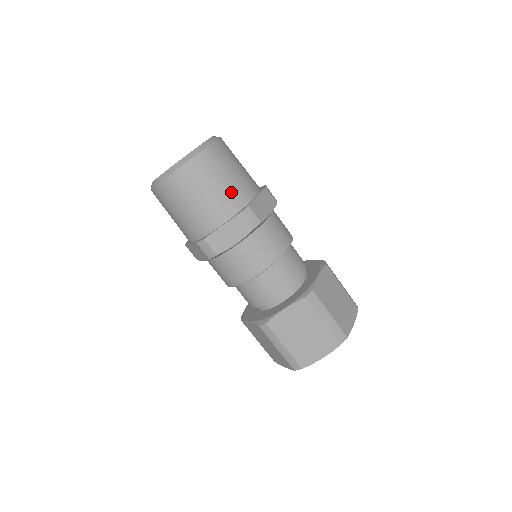
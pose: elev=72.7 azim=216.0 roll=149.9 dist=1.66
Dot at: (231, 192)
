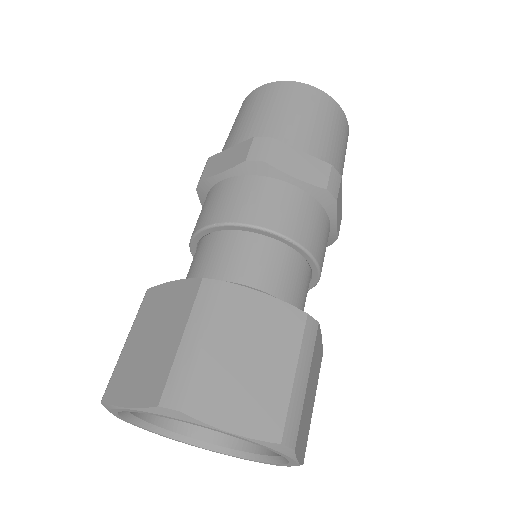
Dot at: (334, 155)
